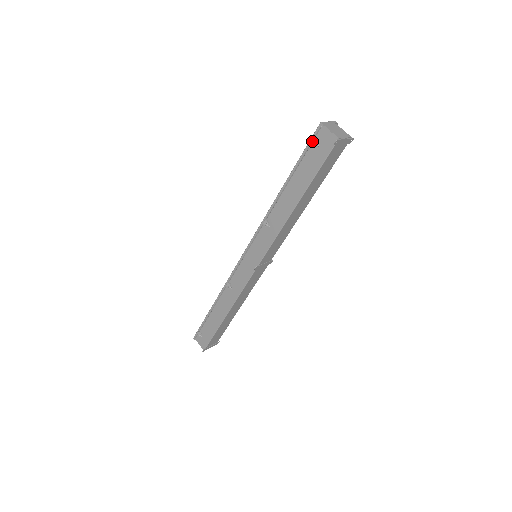
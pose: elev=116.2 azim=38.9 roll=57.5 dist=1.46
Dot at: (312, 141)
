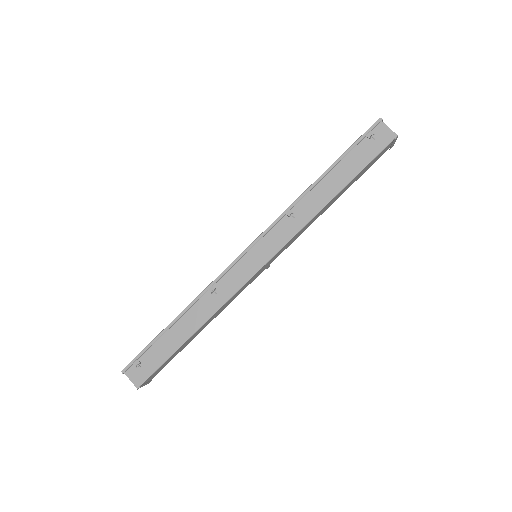
Dot at: (368, 133)
